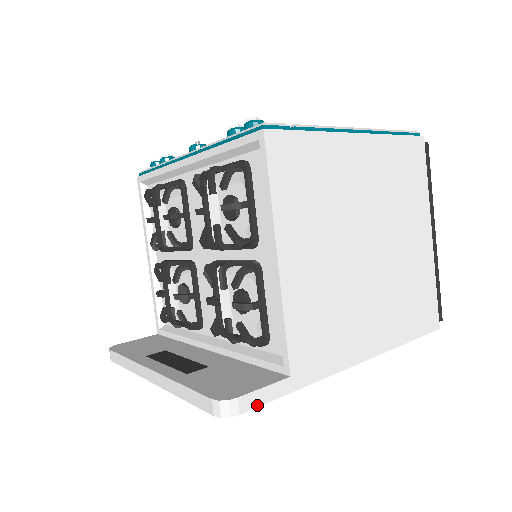
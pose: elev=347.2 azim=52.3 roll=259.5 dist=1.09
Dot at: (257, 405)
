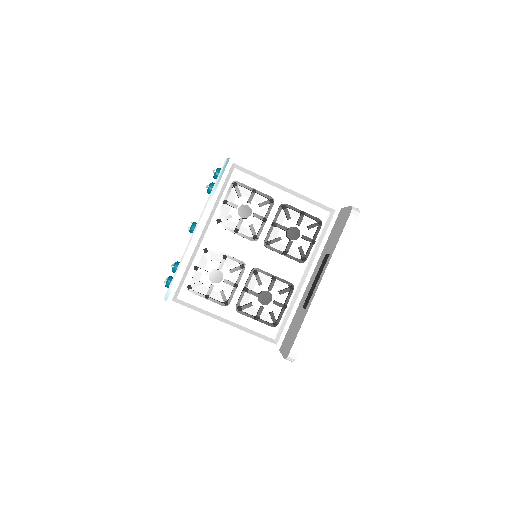
Dot at: occluded
